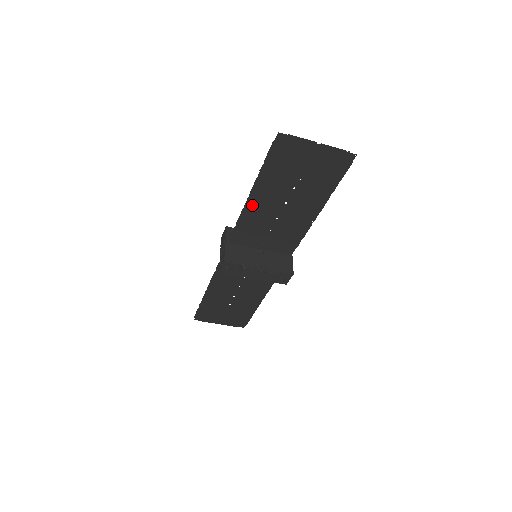
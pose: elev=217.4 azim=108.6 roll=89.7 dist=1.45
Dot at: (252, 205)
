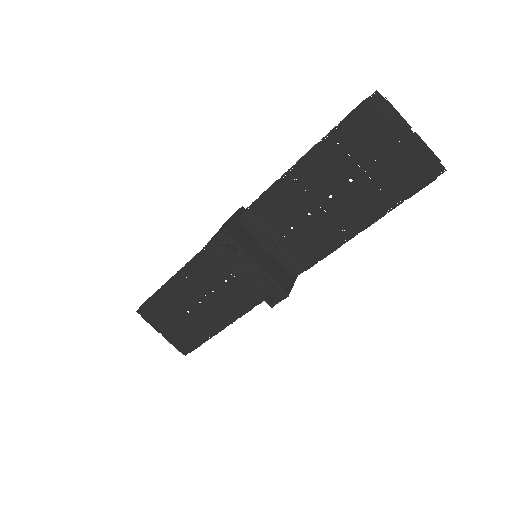
Dot at: (292, 179)
